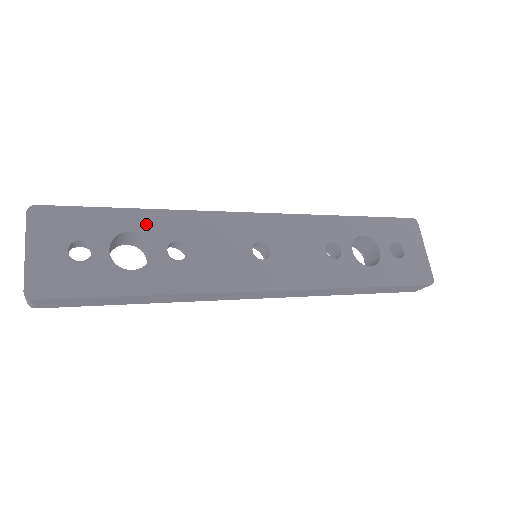
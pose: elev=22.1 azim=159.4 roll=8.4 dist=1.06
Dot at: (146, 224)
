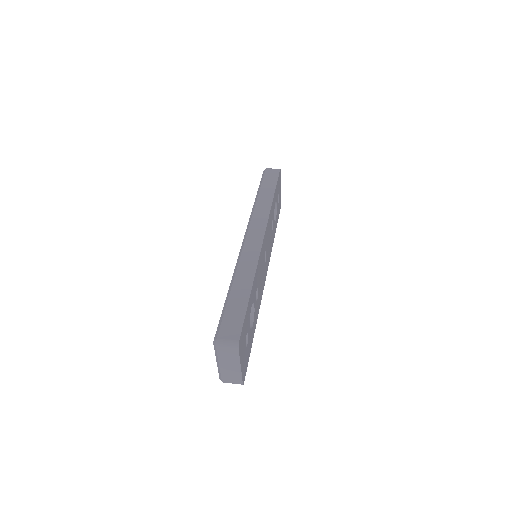
Dot at: (253, 295)
